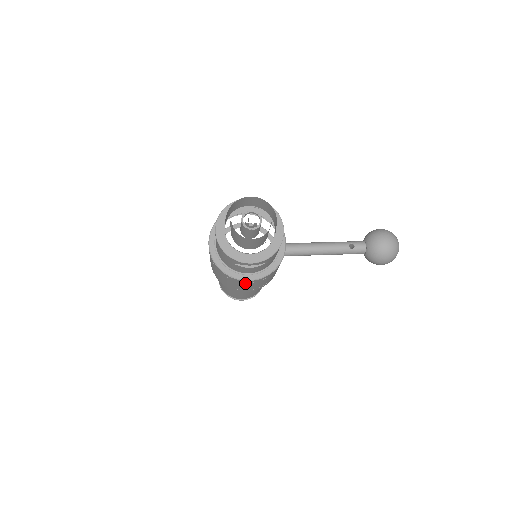
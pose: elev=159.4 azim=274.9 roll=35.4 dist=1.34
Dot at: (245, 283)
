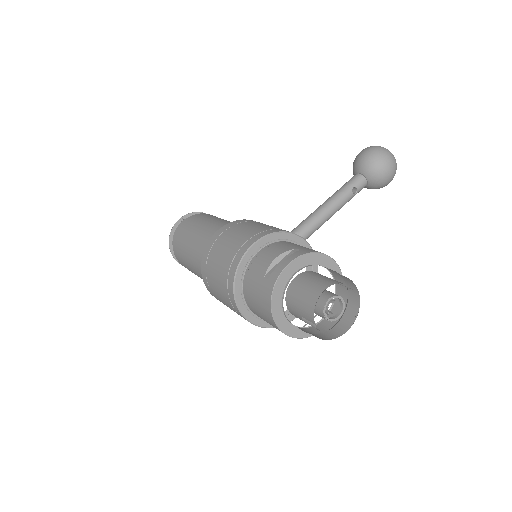
Dot at: (288, 312)
